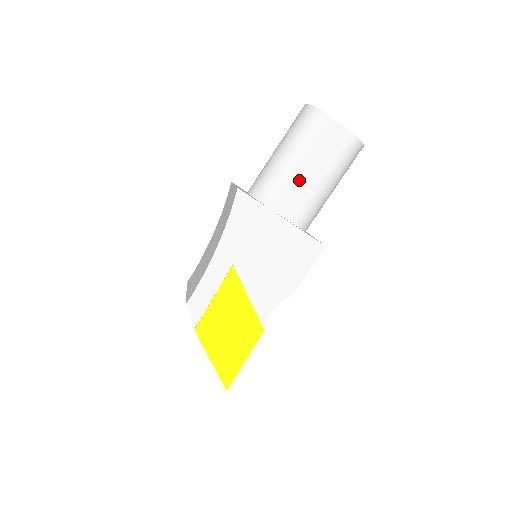
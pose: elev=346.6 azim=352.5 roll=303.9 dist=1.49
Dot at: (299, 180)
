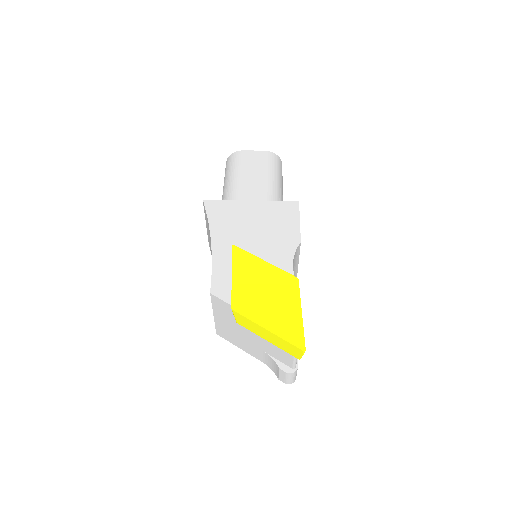
Dot at: (248, 186)
